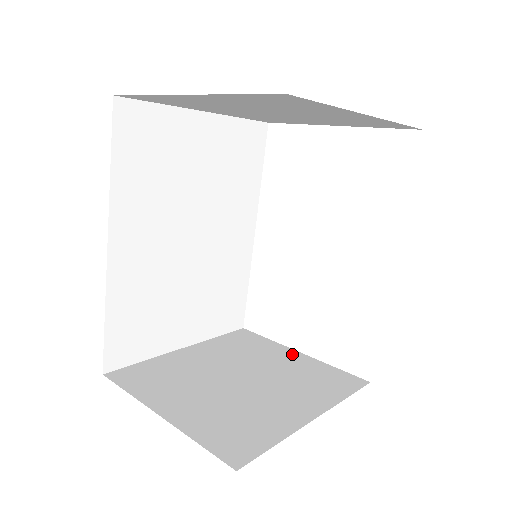
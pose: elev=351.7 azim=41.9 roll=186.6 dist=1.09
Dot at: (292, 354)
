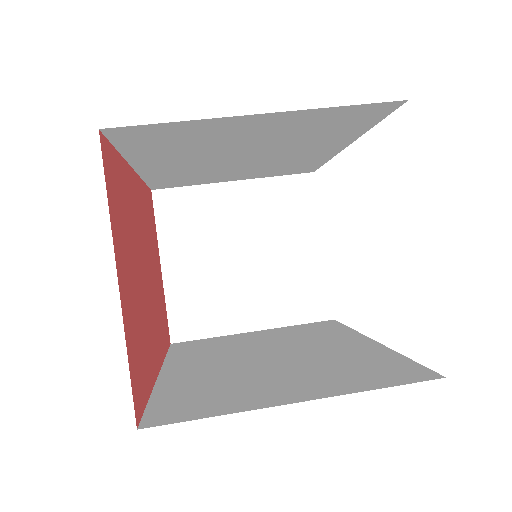
Dot at: (314, 245)
